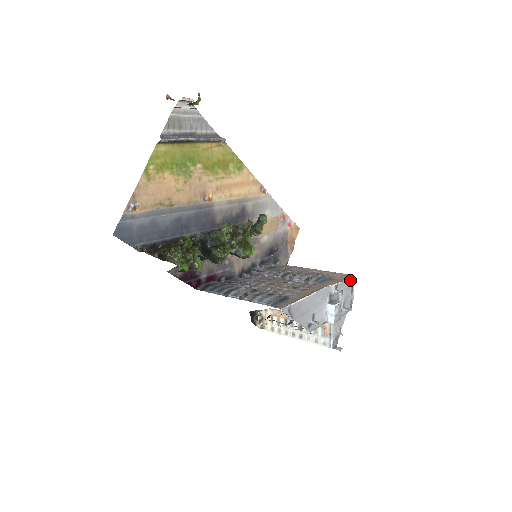
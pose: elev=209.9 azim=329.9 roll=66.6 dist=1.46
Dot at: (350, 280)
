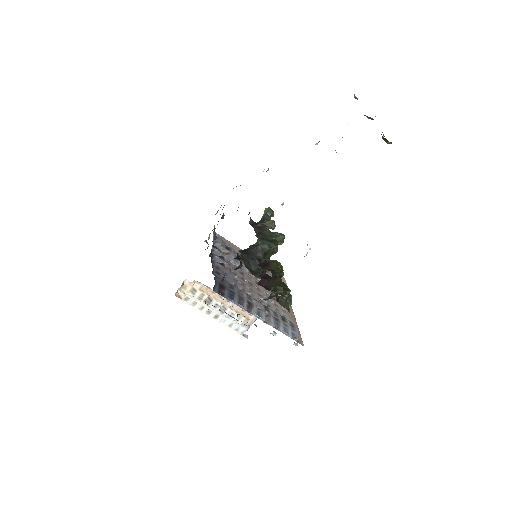
Dot at: occluded
